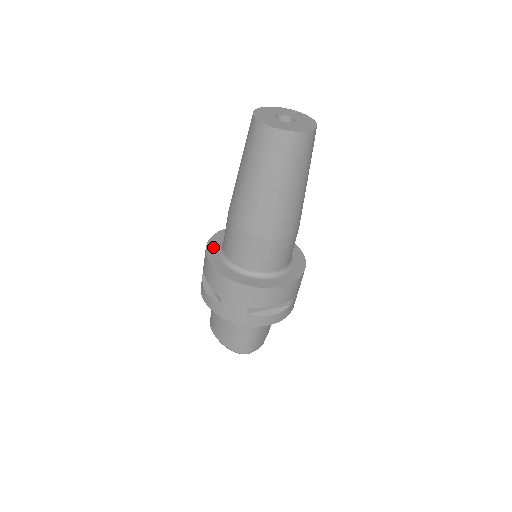
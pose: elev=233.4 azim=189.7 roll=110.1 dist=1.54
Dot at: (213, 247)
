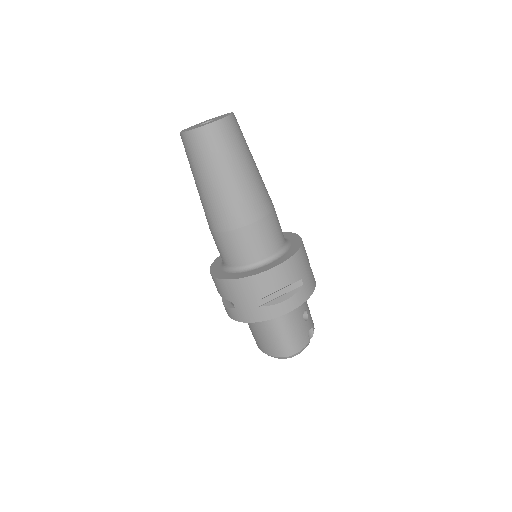
Dot at: (216, 264)
